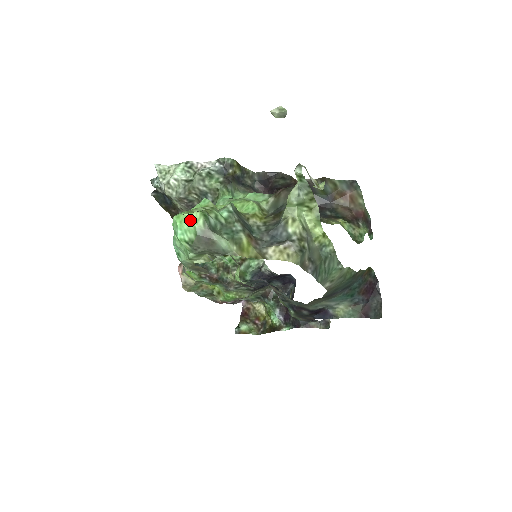
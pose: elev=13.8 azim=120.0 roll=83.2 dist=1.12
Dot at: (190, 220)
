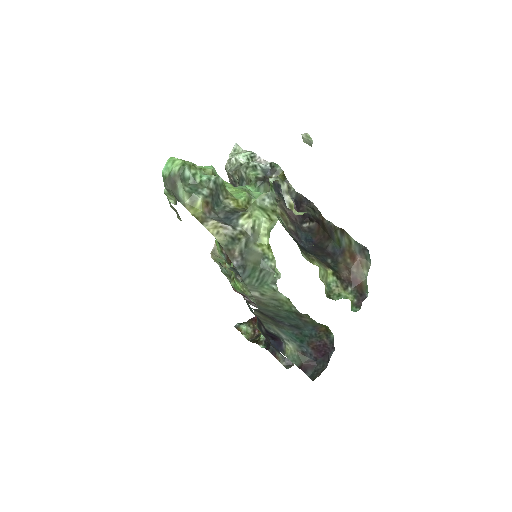
Dot at: (174, 163)
